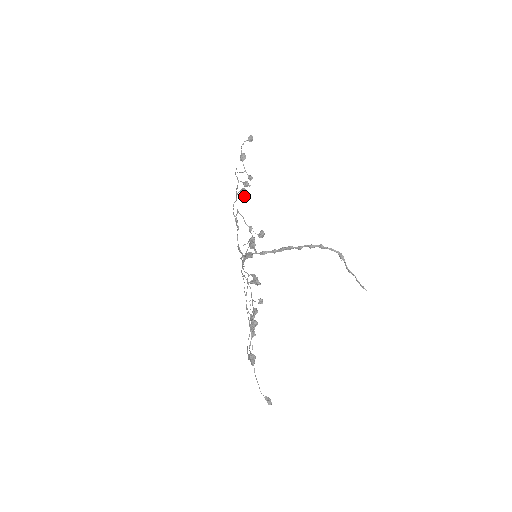
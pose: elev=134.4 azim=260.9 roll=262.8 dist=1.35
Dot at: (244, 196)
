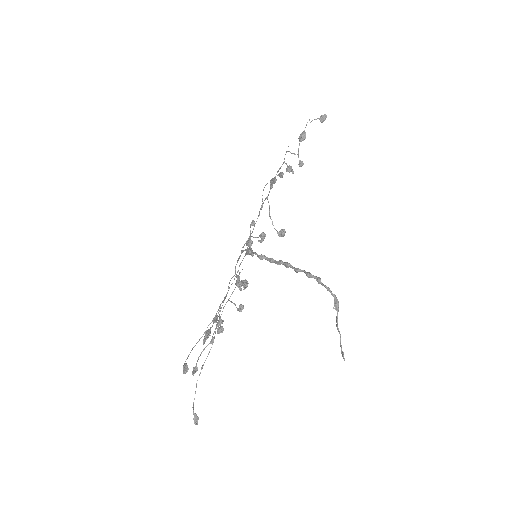
Dot at: (273, 182)
